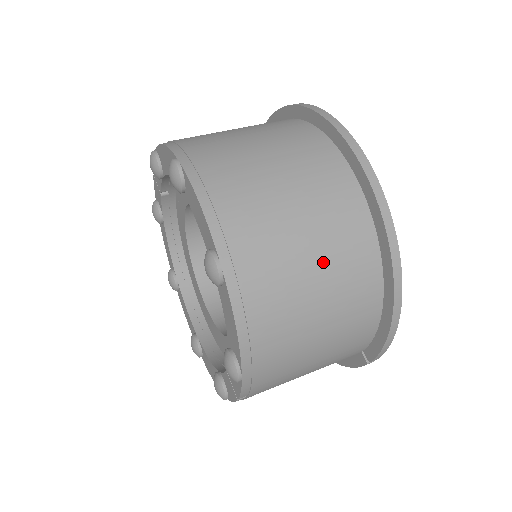
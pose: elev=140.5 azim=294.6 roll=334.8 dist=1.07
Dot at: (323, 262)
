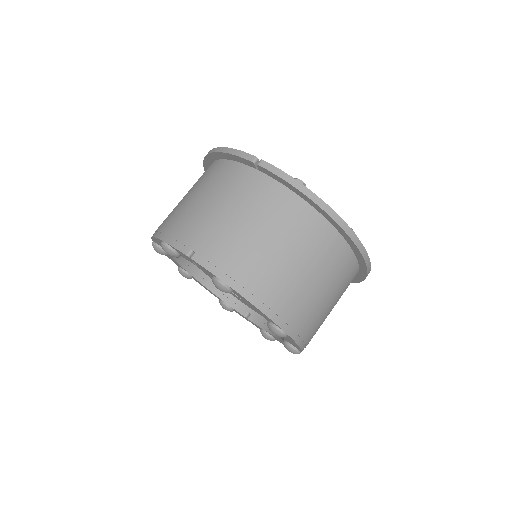
Dot at: occluded
